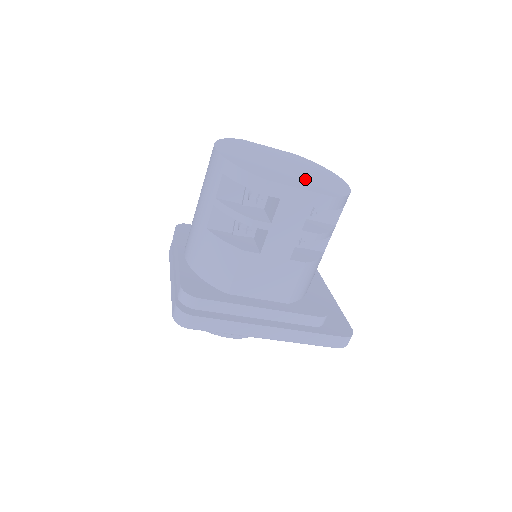
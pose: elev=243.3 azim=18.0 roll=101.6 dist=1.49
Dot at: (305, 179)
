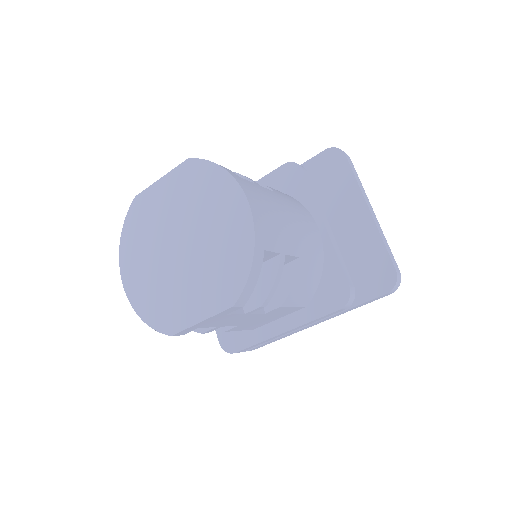
Dot at: (202, 274)
